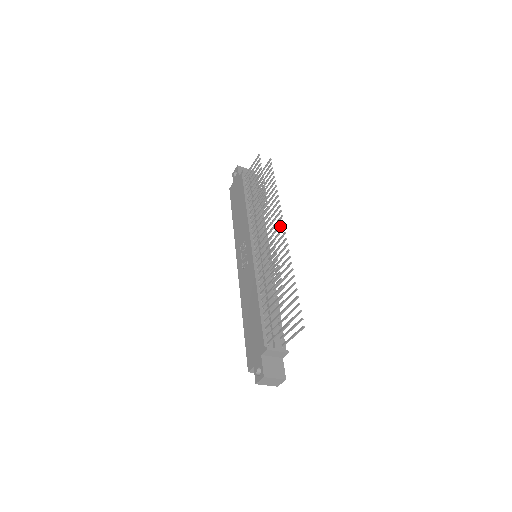
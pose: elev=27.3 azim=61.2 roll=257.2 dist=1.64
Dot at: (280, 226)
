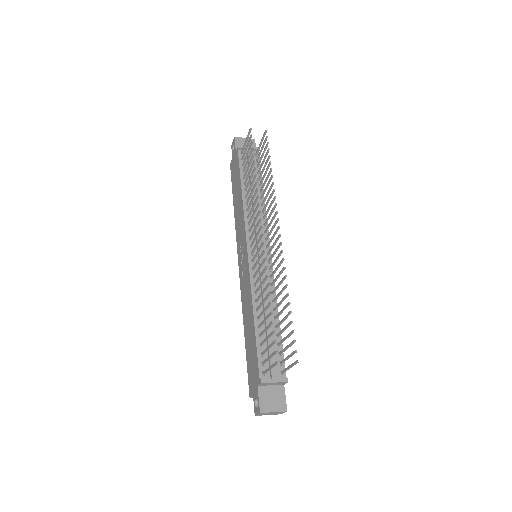
Dot at: occluded
